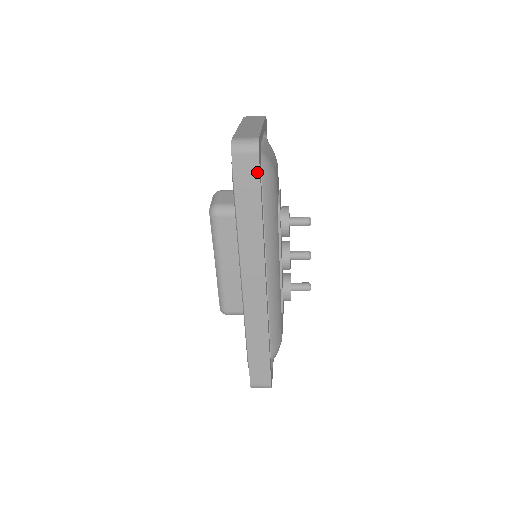
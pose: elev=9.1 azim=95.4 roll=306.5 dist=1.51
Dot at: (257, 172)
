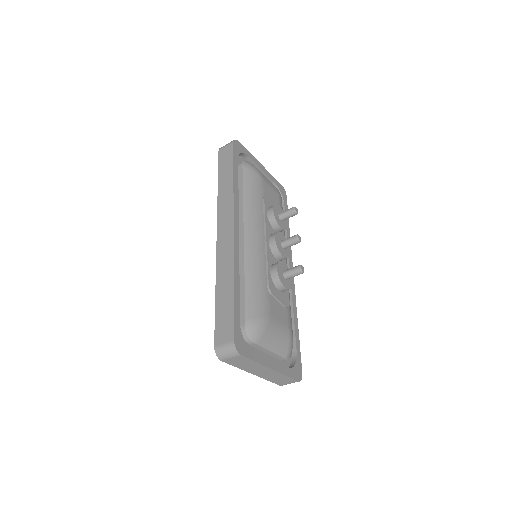
Dot at: (232, 152)
